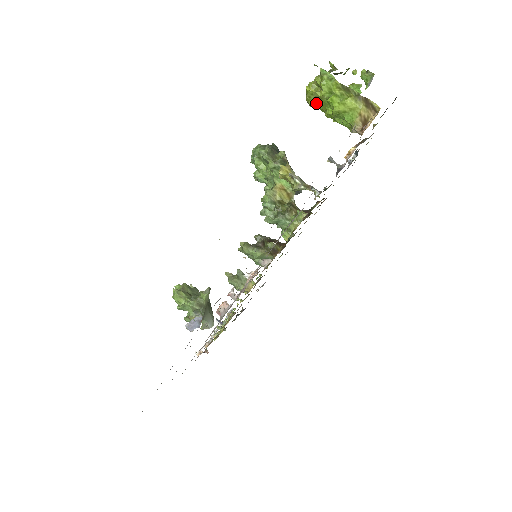
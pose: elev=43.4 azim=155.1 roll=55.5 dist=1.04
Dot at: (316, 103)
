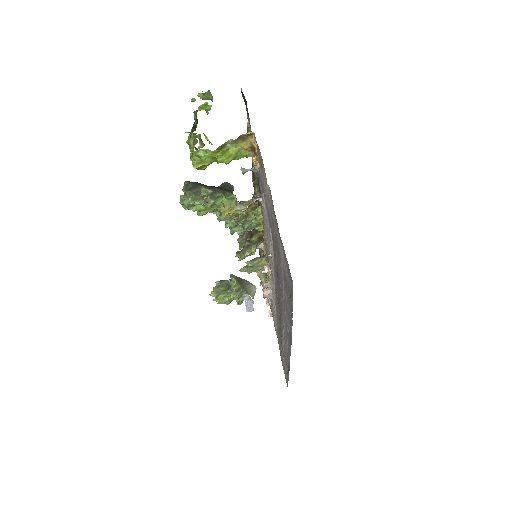
Dot at: occluded
